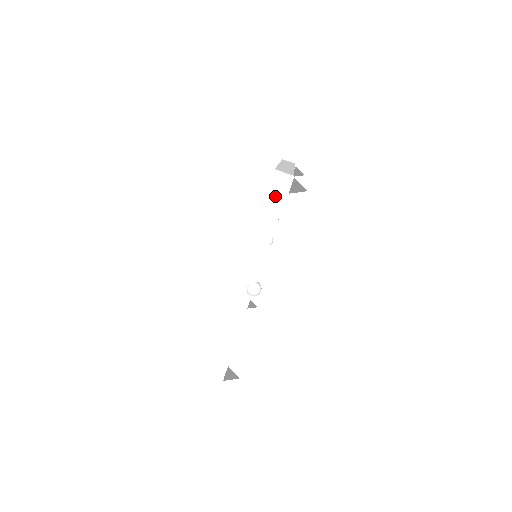
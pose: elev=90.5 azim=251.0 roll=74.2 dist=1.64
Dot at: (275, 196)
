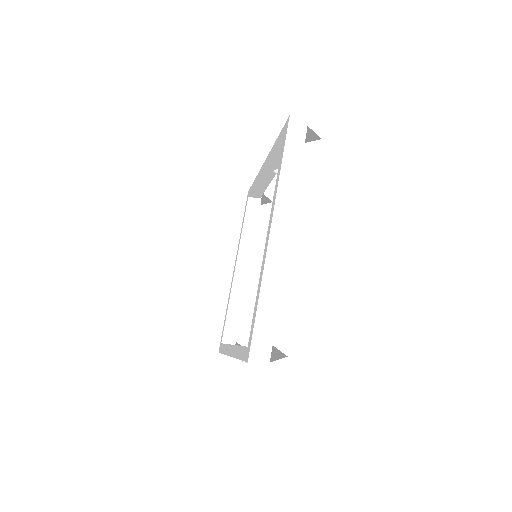
Dot at: occluded
